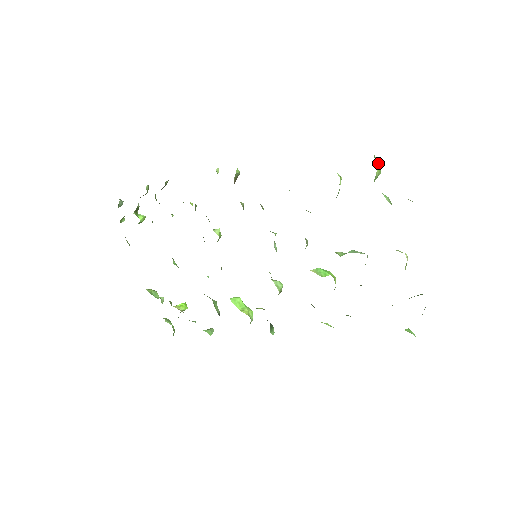
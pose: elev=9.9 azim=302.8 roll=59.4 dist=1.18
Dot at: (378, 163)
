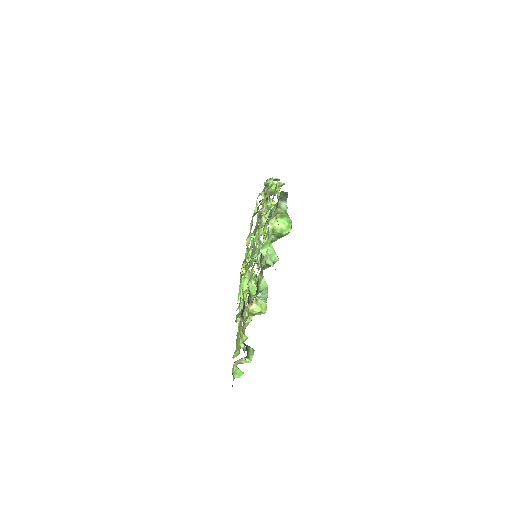
Dot at: (287, 224)
